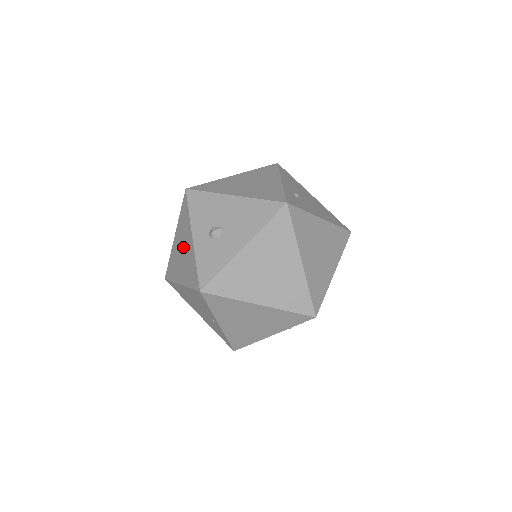
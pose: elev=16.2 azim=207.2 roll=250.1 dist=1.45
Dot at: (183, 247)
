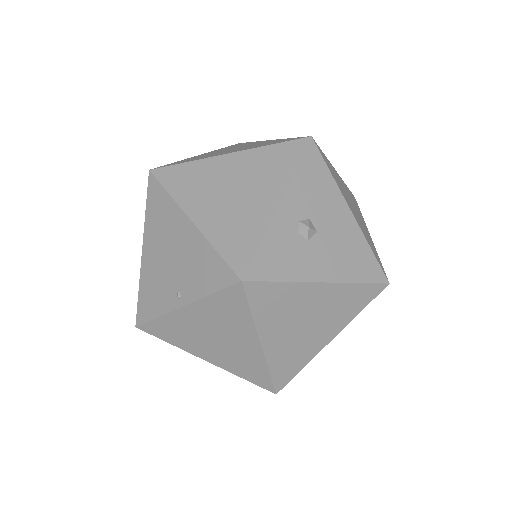
Dot at: (243, 188)
